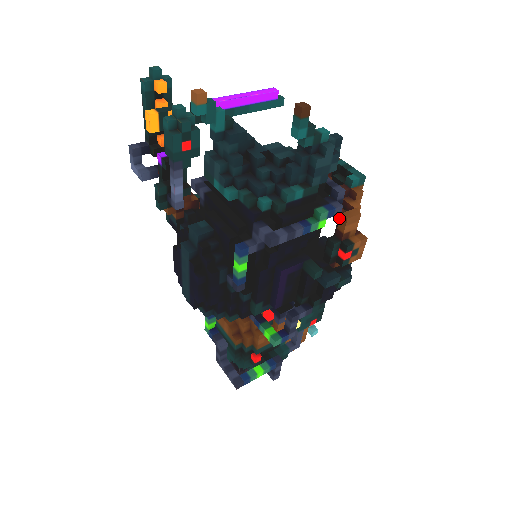
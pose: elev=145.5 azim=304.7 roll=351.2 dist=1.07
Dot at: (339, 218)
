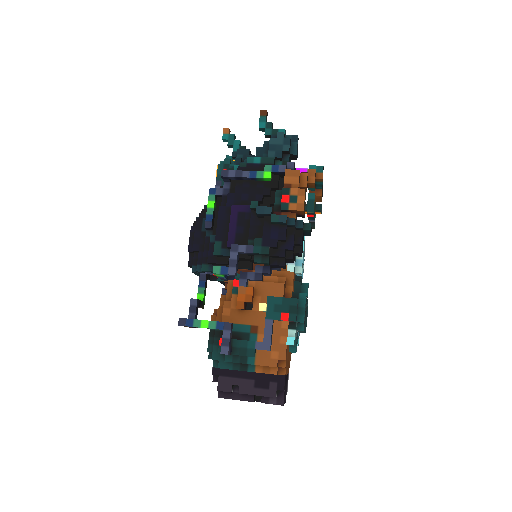
Dot at: occluded
